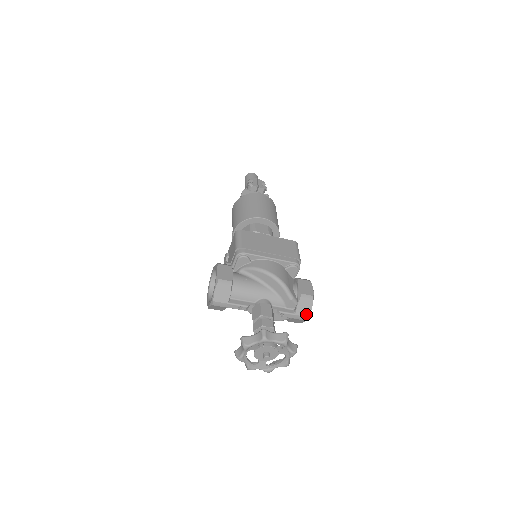
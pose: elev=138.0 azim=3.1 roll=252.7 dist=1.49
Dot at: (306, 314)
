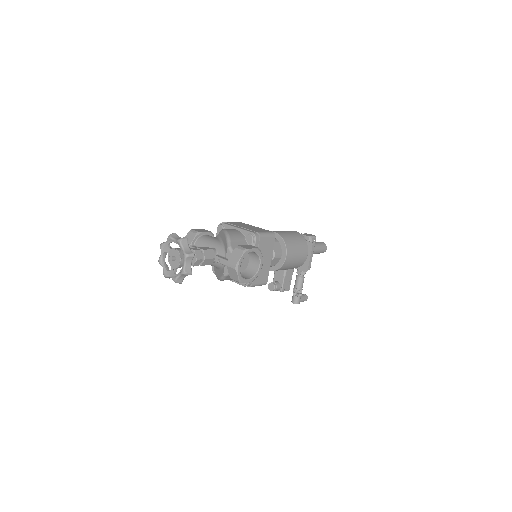
Dot at: (235, 262)
